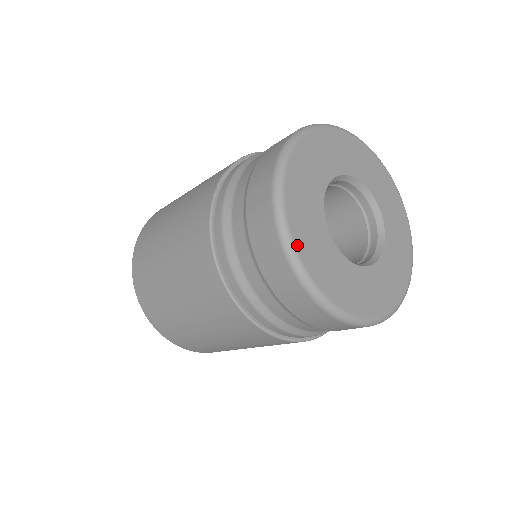
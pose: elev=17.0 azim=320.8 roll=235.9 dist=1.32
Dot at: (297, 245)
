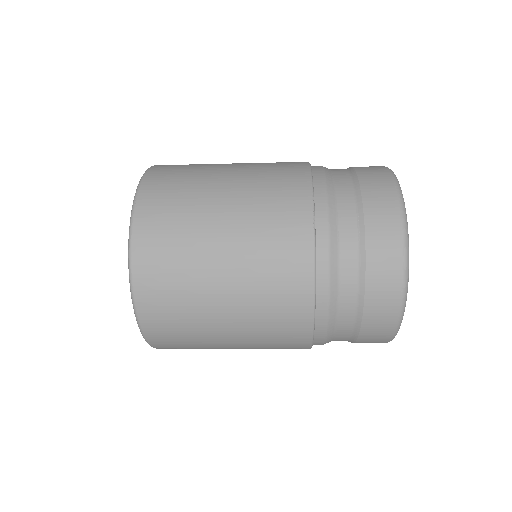
Dot at: occluded
